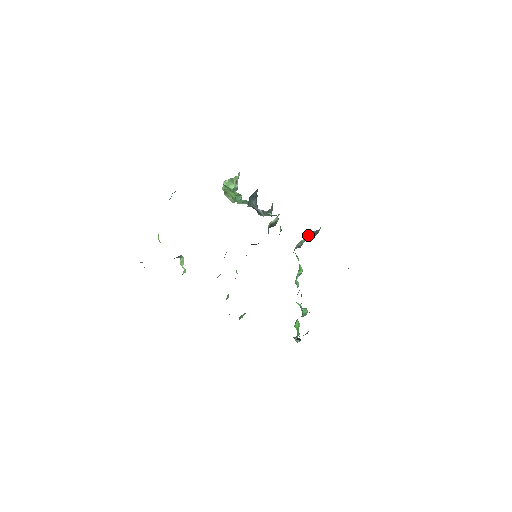
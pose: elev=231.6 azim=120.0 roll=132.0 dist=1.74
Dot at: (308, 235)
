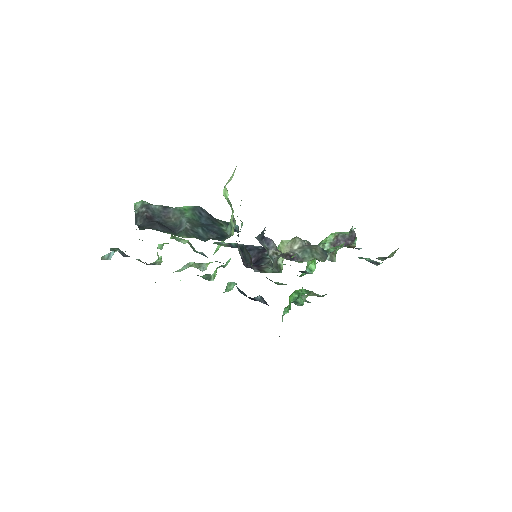
Dot at: (331, 256)
